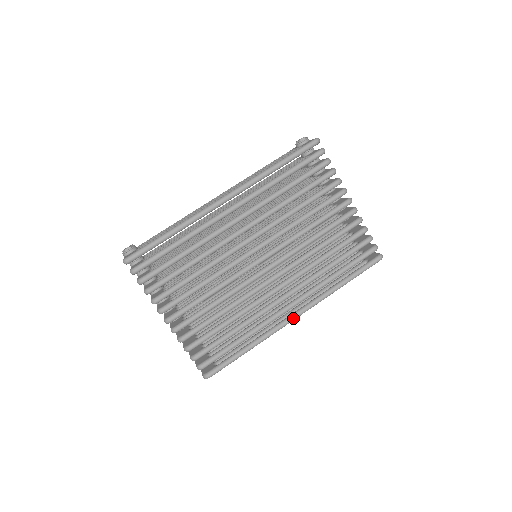
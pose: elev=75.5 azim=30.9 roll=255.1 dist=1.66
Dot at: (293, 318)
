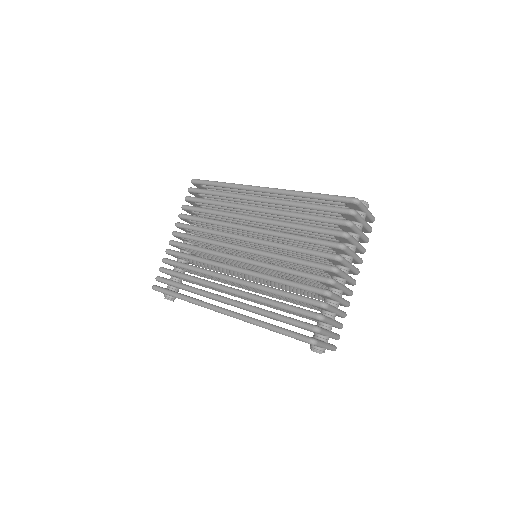
Dot at: (218, 309)
